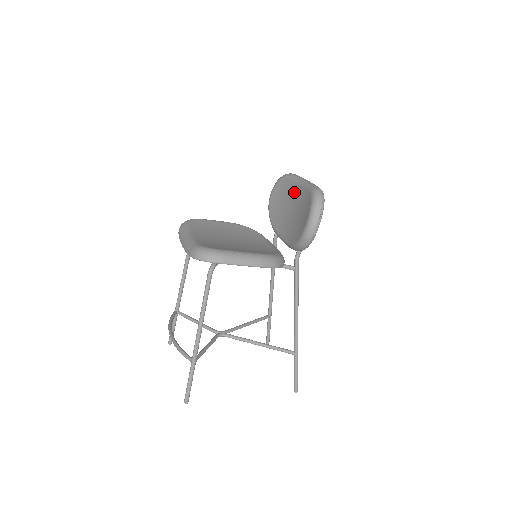
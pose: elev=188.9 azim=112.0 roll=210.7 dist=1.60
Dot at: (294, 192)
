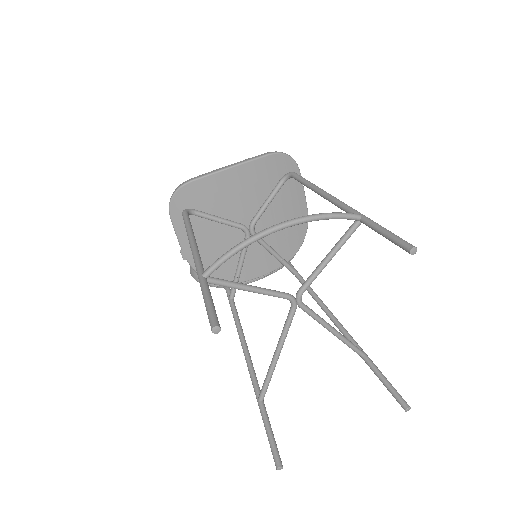
Dot at: occluded
